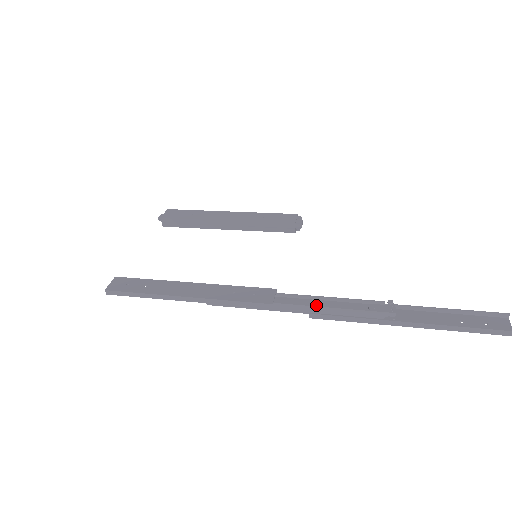
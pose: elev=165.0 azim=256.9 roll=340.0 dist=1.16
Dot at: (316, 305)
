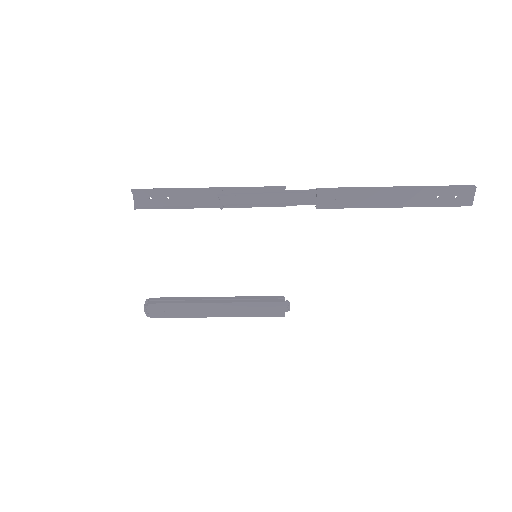
Dot at: occluded
